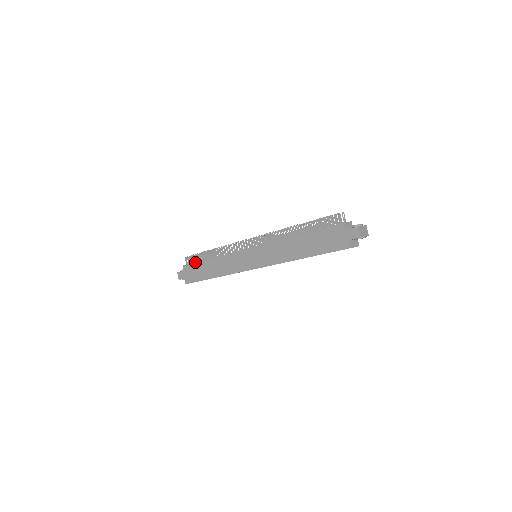
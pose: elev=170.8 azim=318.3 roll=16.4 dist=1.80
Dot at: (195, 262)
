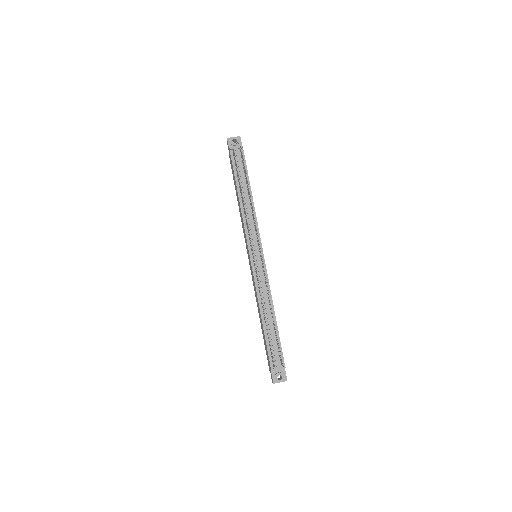
Dot at: occluded
